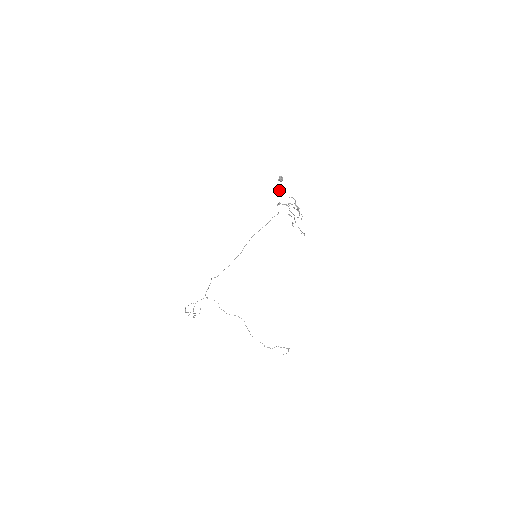
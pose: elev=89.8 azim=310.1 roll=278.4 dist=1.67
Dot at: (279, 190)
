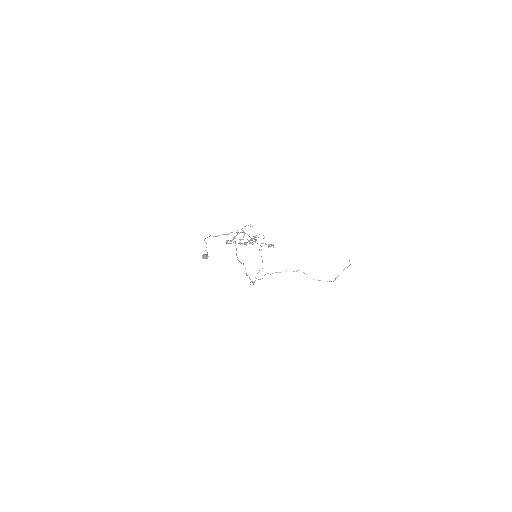
Dot at: occluded
